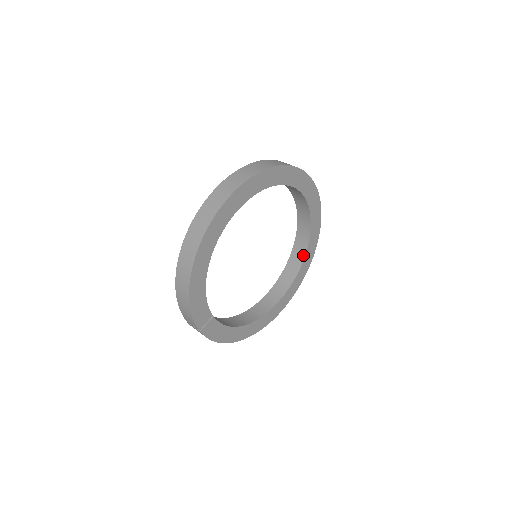
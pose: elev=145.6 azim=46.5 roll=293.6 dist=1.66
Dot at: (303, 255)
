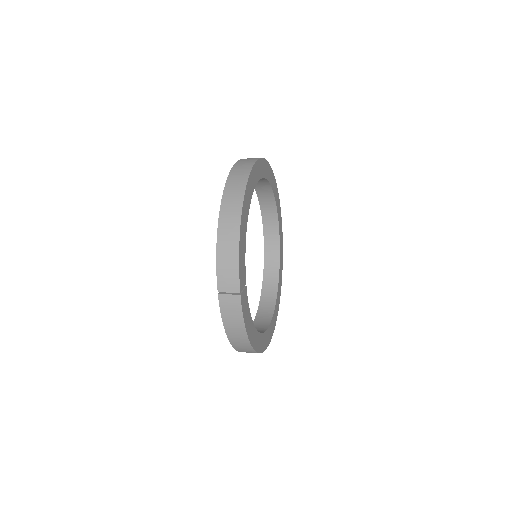
Dot at: (276, 288)
